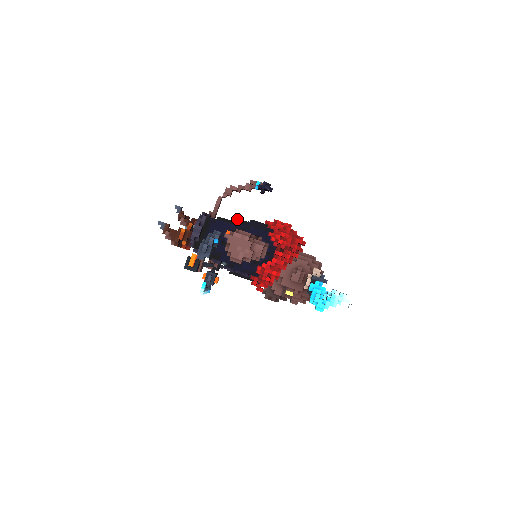
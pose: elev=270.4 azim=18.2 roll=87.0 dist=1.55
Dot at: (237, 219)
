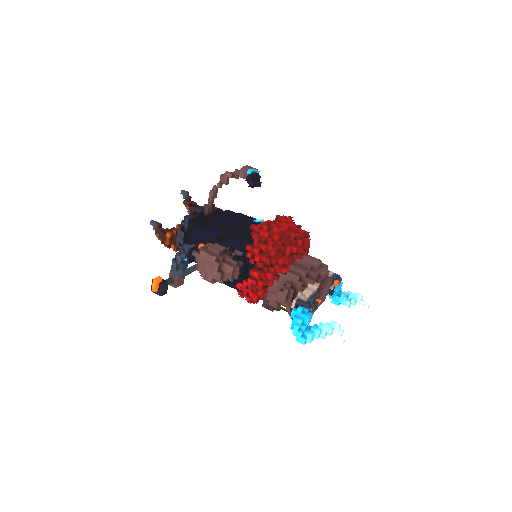
Dot at: (221, 222)
